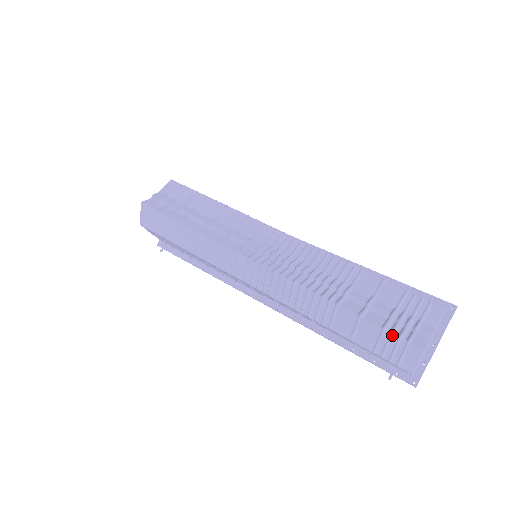
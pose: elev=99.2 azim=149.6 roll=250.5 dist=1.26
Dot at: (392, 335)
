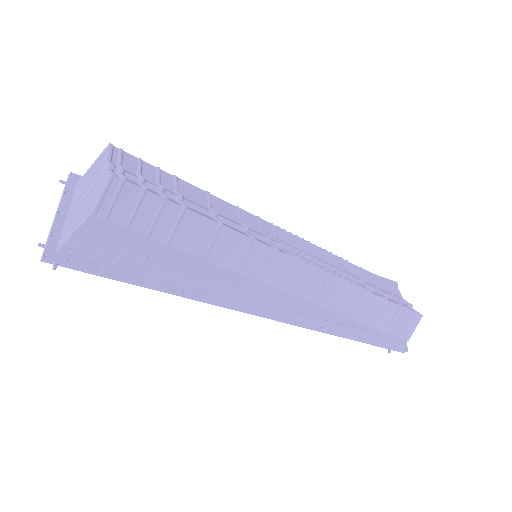
Dot at: (406, 309)
